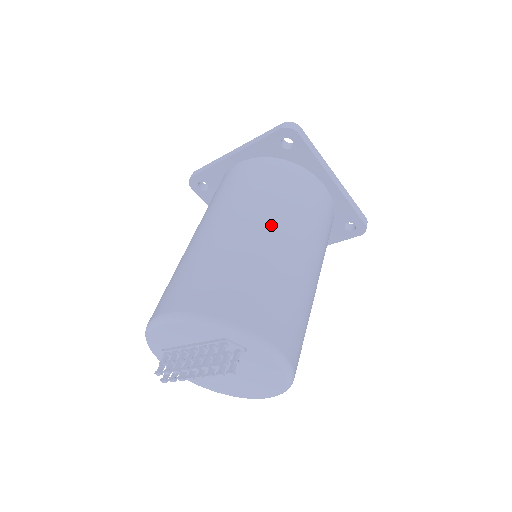
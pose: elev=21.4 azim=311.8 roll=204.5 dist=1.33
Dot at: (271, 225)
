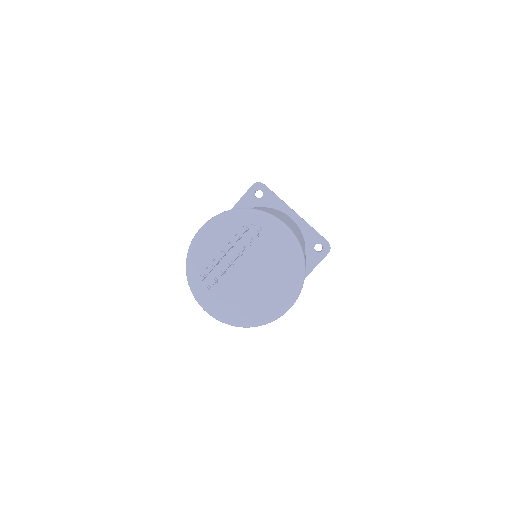
Dot at: occluded
